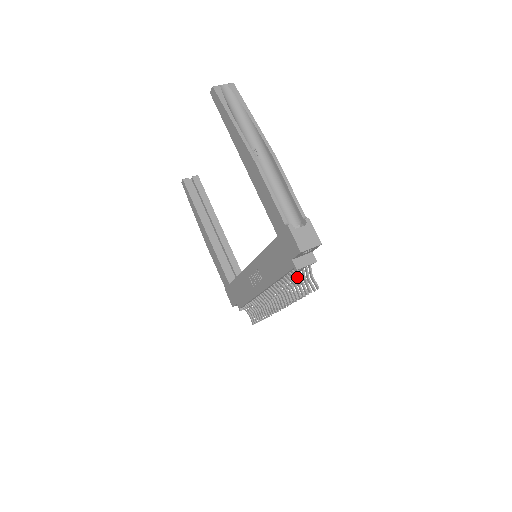
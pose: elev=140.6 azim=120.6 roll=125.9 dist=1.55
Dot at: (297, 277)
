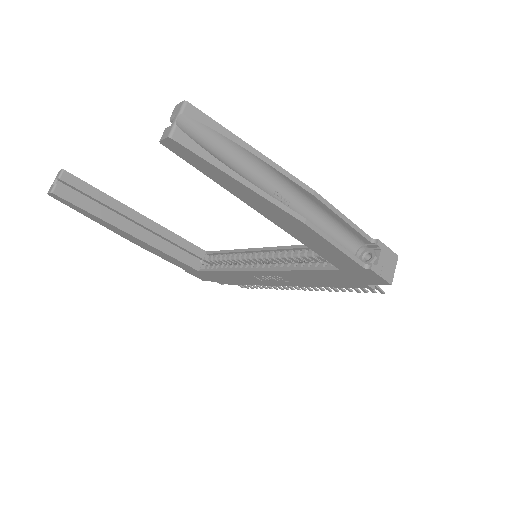
Dot at: occluded
